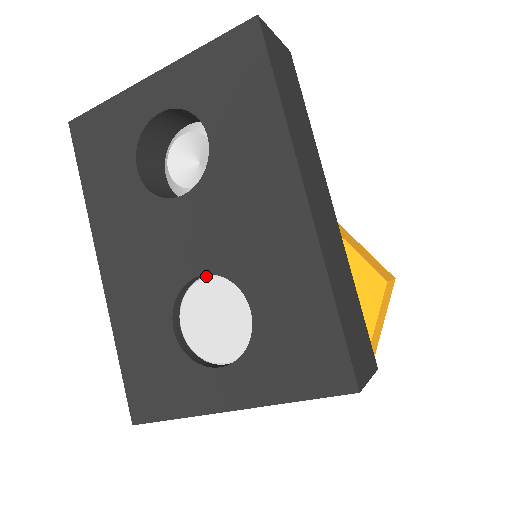
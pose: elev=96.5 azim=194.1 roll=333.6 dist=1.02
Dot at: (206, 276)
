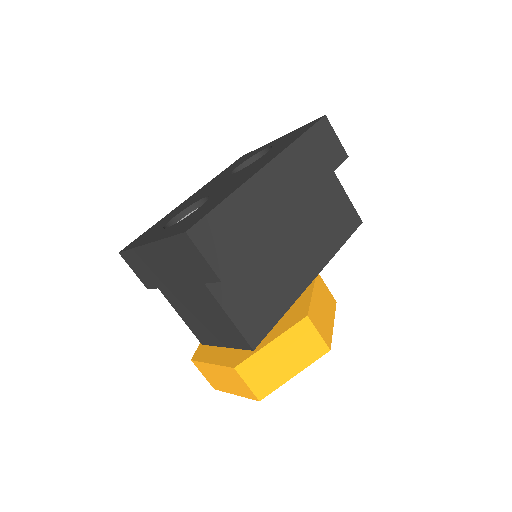
Dot at: occluded
